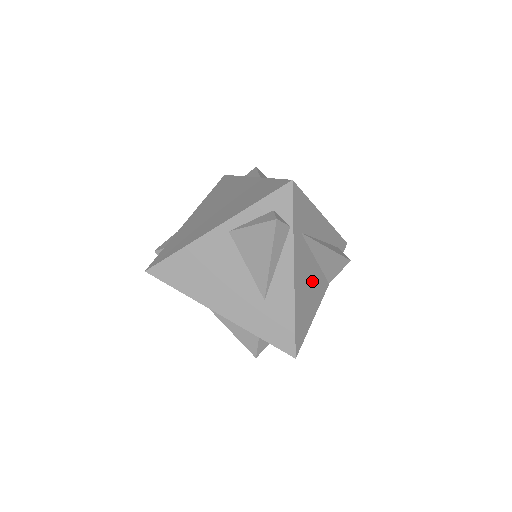
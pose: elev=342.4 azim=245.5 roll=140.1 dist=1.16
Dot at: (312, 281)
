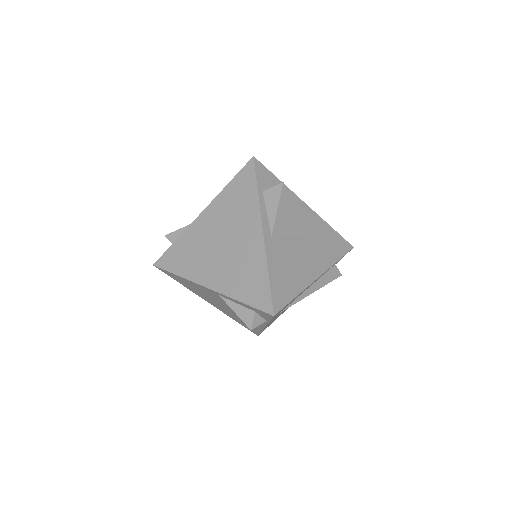
Dot at: occluded
